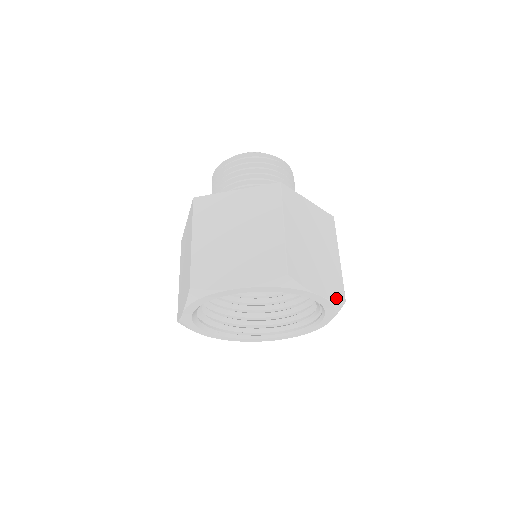
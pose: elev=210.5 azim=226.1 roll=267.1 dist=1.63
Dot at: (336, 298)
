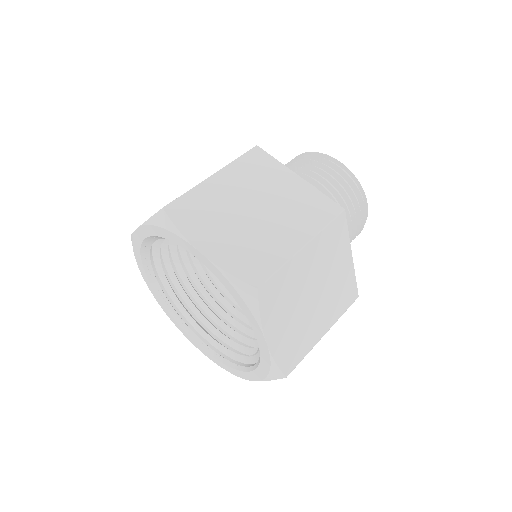
Dot at: (236, 273)
